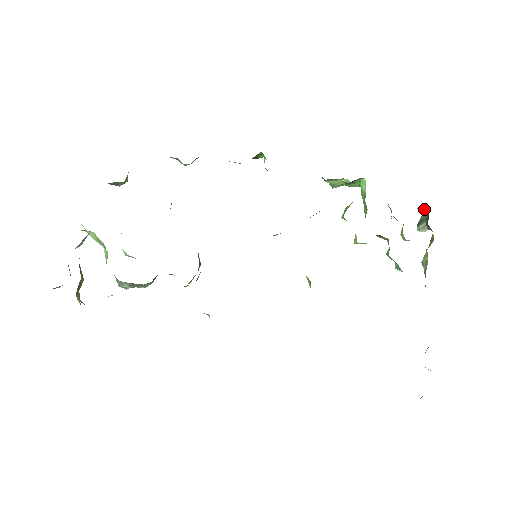
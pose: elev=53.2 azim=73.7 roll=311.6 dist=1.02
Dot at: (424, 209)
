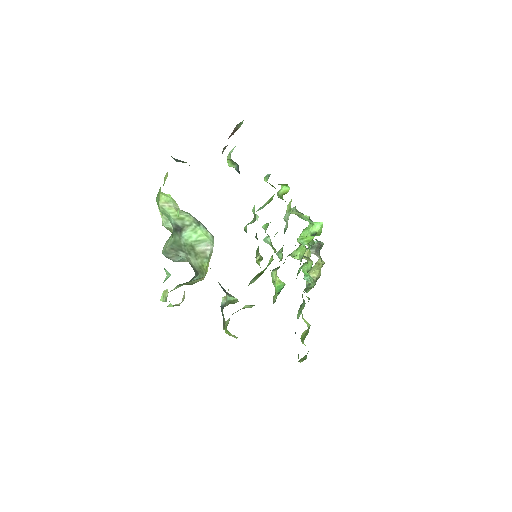
Dot at: (319, 242)
